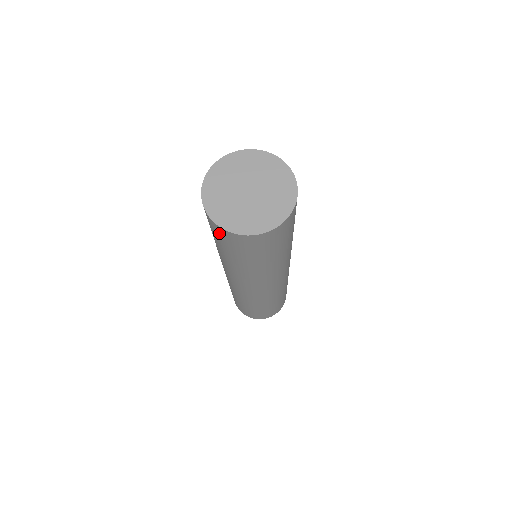
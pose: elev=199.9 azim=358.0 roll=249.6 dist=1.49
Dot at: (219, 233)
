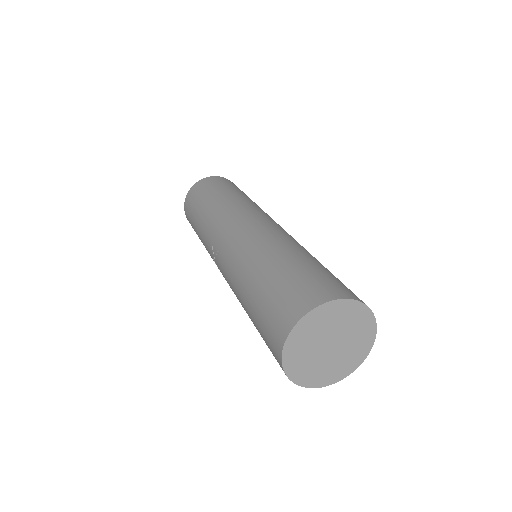
Dot at: occluded
